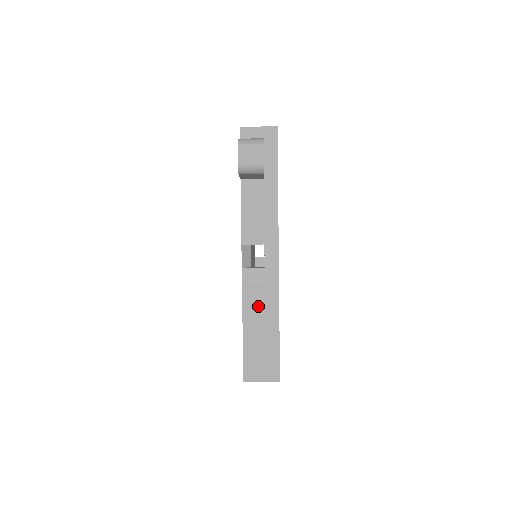
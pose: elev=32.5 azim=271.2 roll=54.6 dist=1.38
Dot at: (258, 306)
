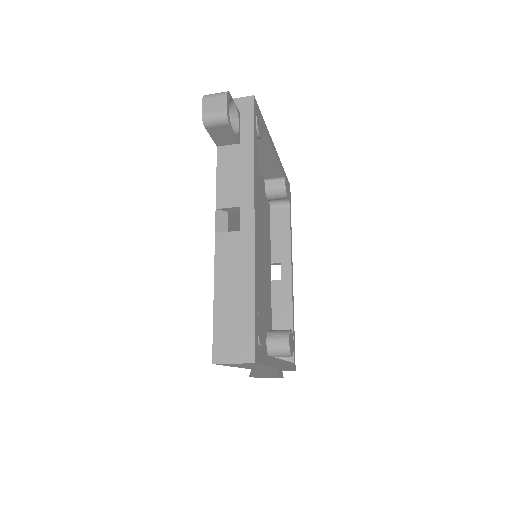
Dot at: (231, 273)
